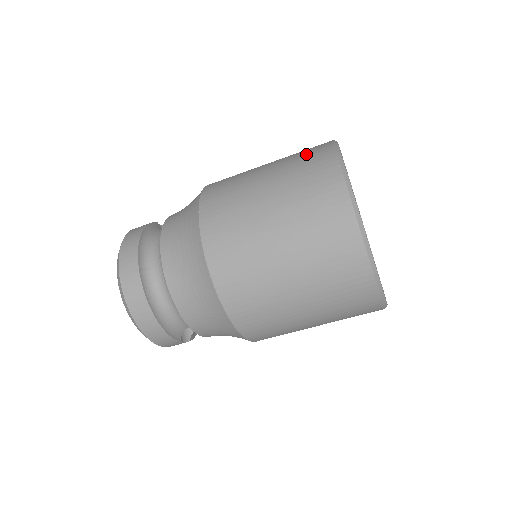
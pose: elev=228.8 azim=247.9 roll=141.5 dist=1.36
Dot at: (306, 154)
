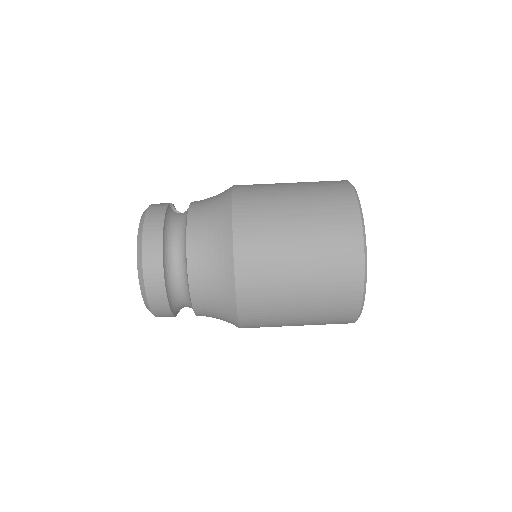
Dot at: (332, 198)
